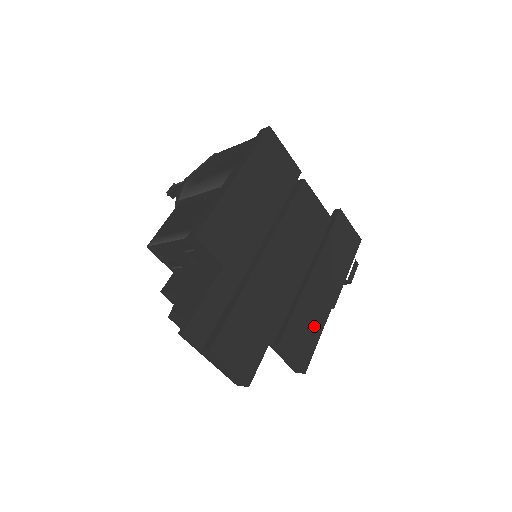
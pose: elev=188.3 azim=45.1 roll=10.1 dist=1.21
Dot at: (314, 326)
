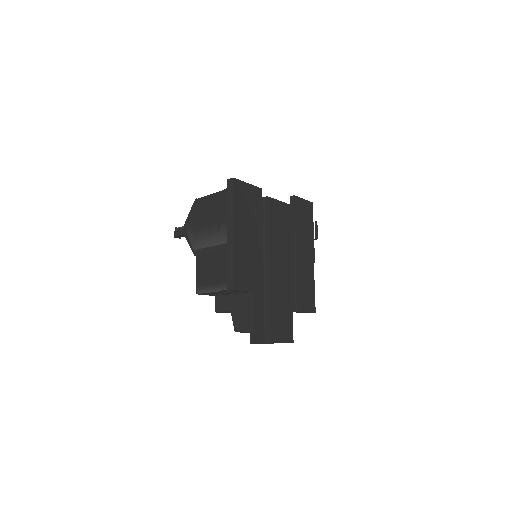
Dot at: (309, 283)
